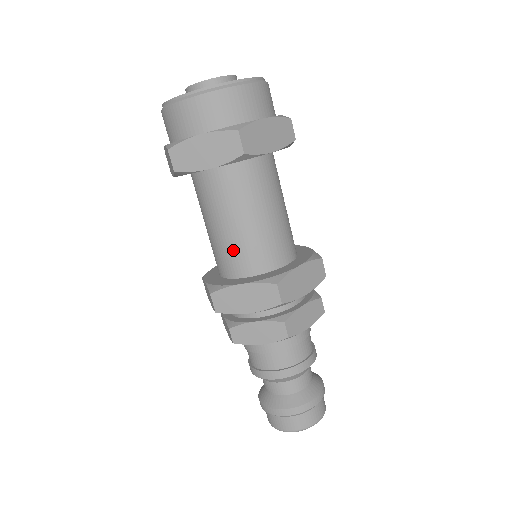
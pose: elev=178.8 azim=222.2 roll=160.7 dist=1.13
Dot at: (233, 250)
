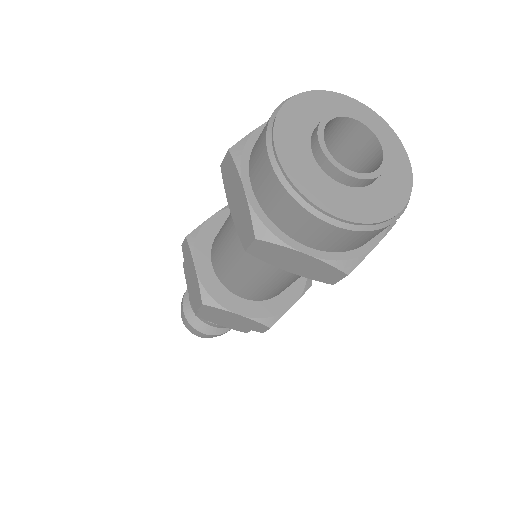
Dot at: (220, 246)
